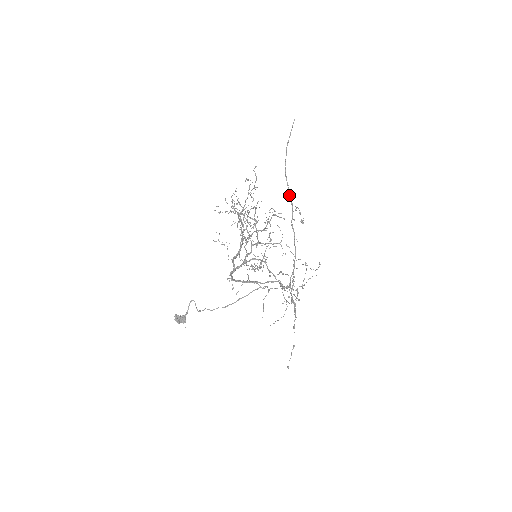
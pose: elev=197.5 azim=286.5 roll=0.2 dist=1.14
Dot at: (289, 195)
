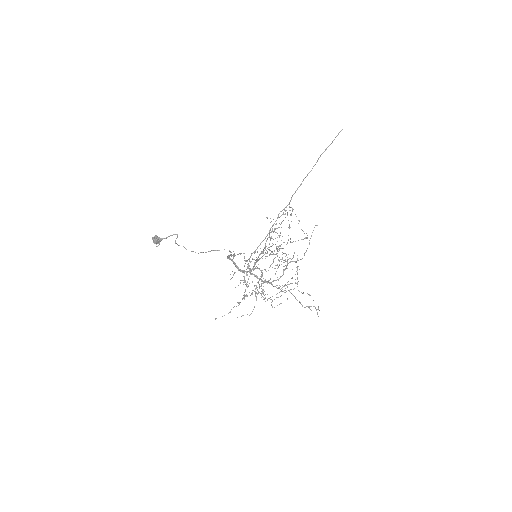
Dot at: occluded
